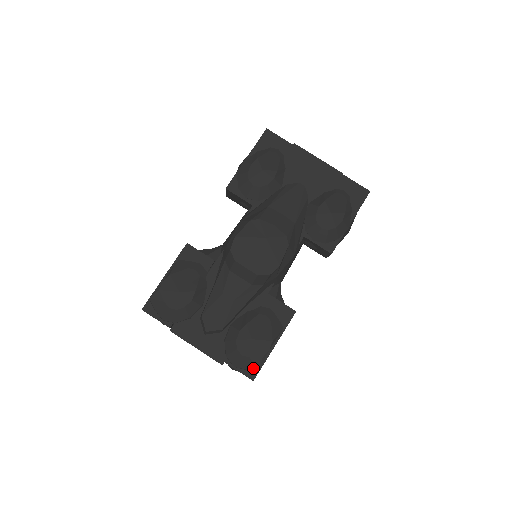
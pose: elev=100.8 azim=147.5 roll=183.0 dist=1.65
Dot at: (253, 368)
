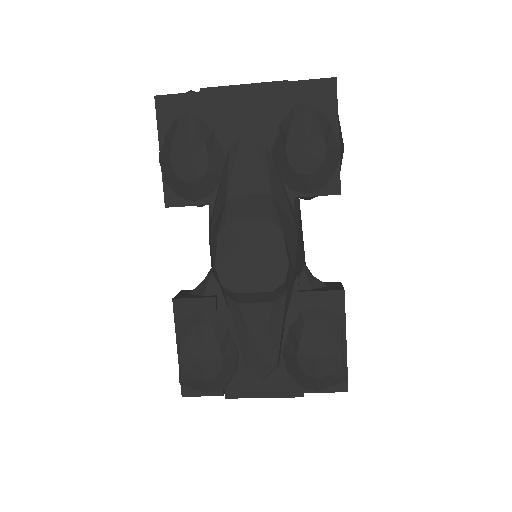
Dot at: (339, 382)
